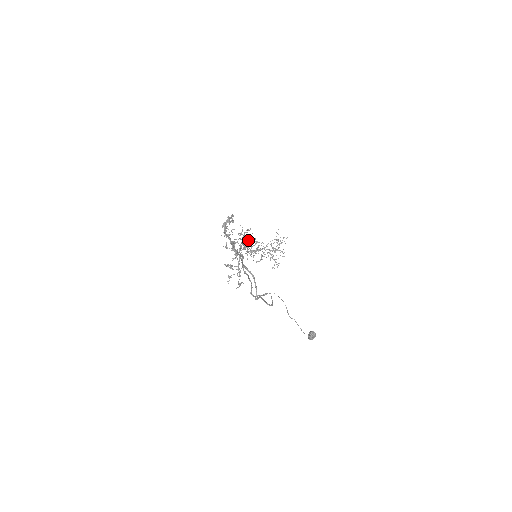
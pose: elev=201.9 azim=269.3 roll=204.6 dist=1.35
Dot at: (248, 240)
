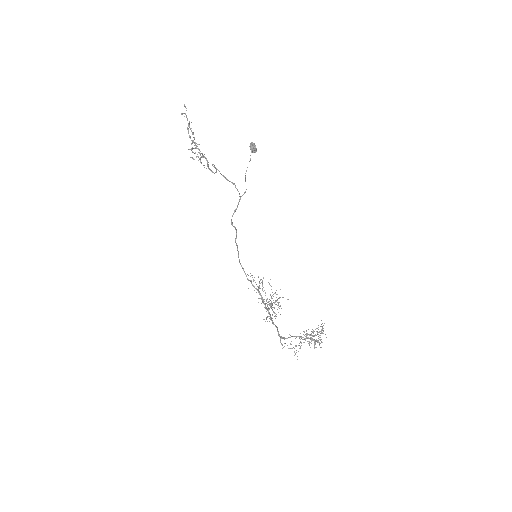
Dot at: (265, 293)
